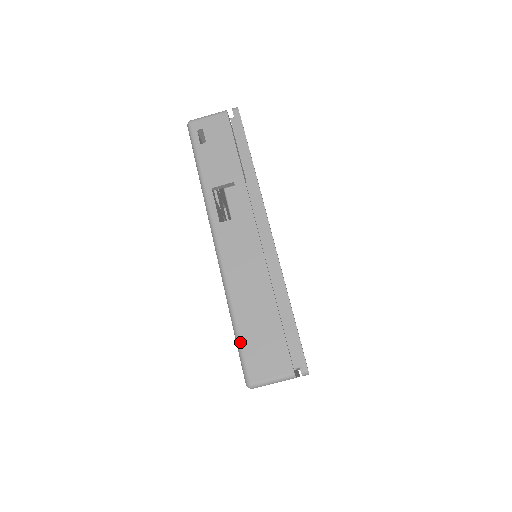
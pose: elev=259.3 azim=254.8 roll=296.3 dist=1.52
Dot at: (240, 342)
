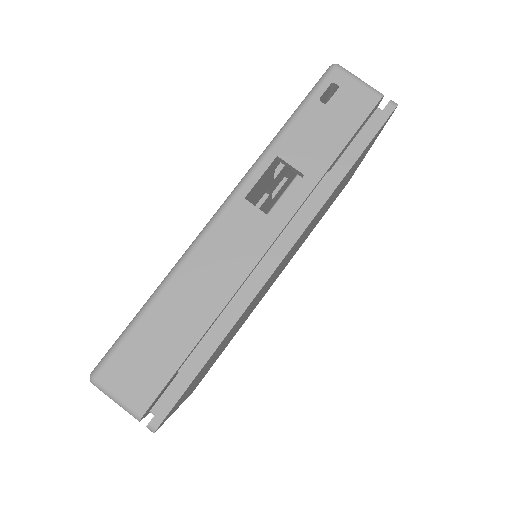
Dot at: (130, 331)
